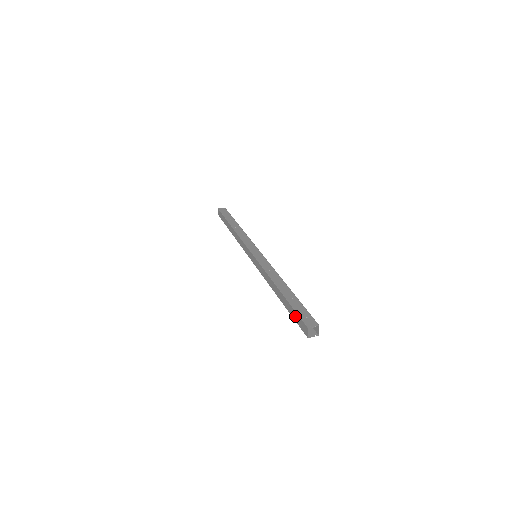
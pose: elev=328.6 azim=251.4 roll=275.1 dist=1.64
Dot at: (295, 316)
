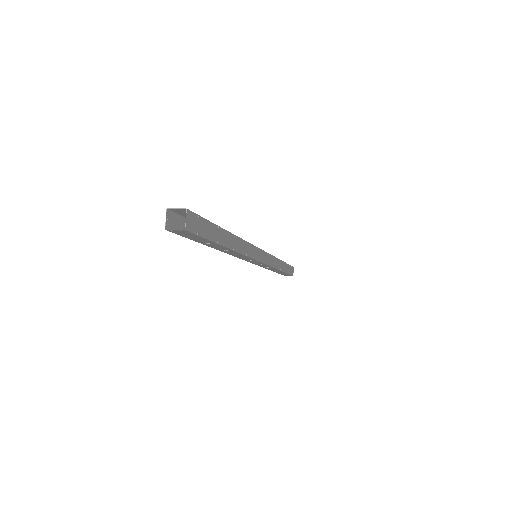
Dot at: occluded
